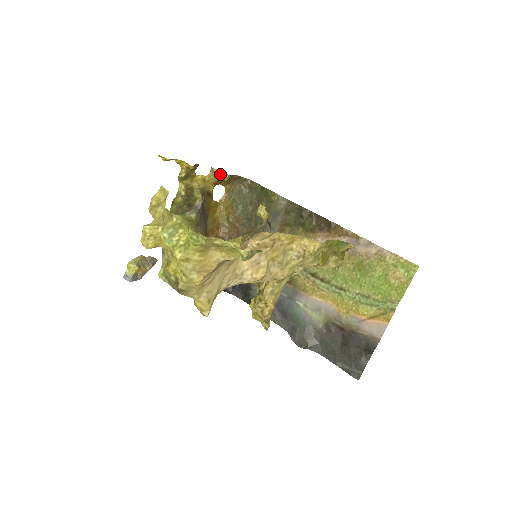
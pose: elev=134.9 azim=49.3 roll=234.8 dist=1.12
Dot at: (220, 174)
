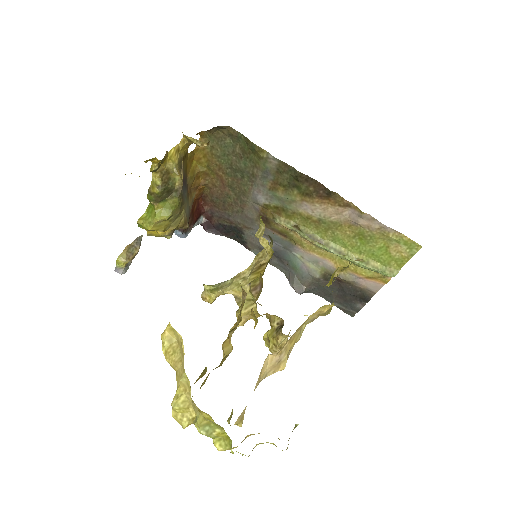
Dot at: (196, 143)
